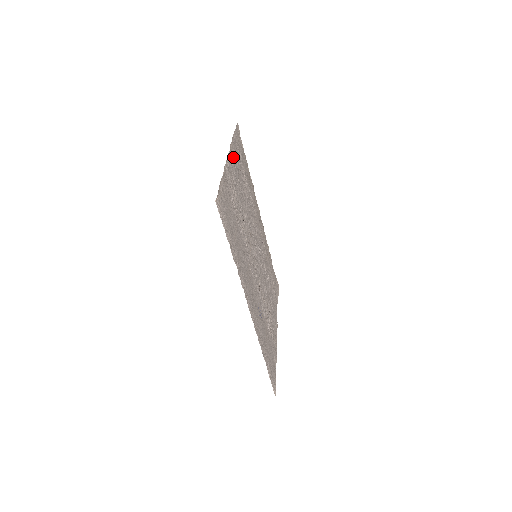
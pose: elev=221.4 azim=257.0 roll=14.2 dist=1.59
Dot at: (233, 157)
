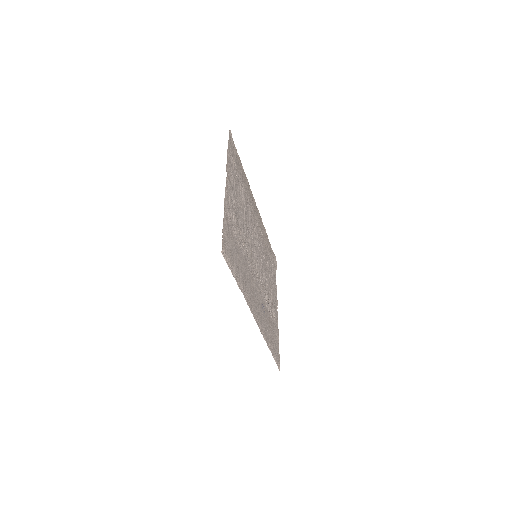
Dot at: (229, 177)
